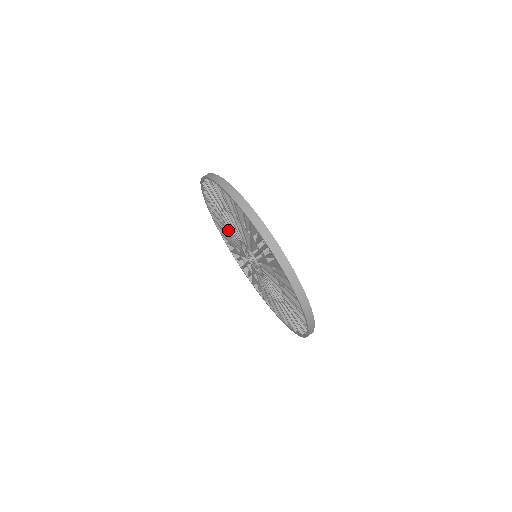
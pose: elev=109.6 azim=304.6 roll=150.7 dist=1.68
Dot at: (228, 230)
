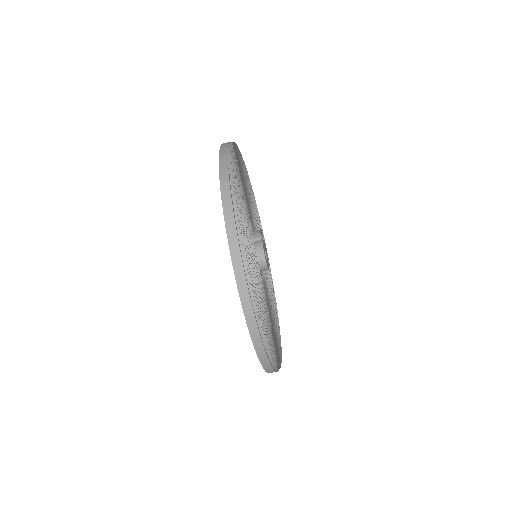
Dot at: occluded
